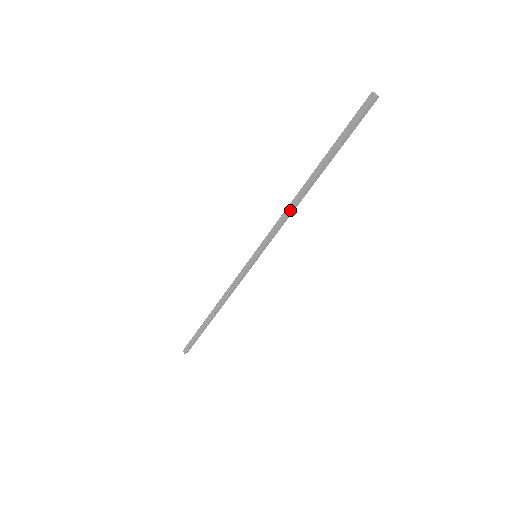
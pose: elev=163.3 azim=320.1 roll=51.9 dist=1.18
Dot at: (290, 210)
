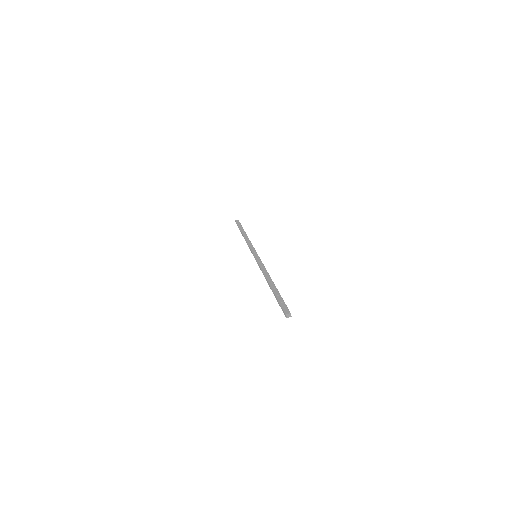
Dot at: occluded
